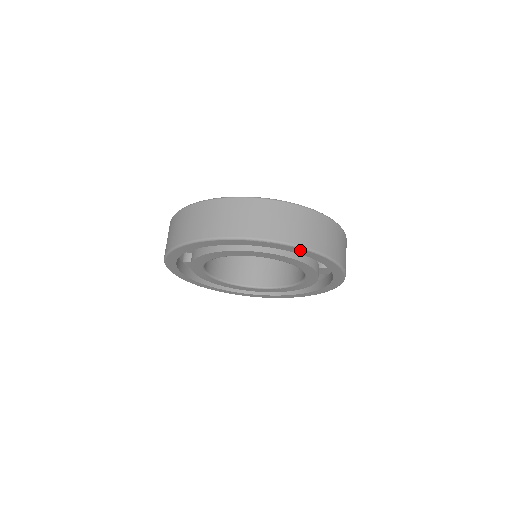
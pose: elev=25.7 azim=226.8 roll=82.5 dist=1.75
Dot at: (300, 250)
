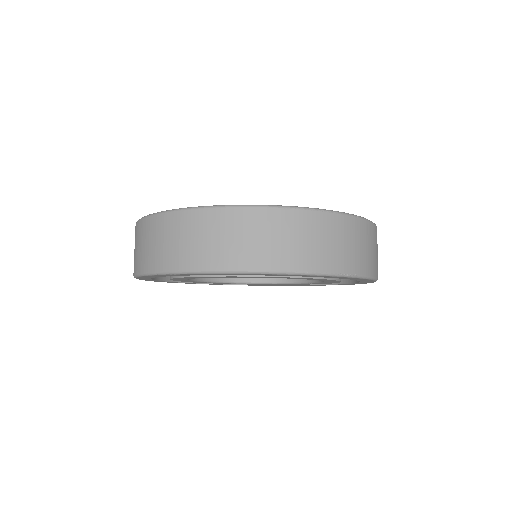
Dot at: (219, 274)
